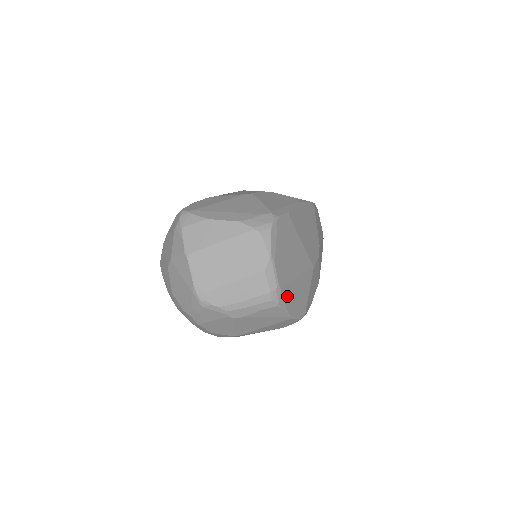
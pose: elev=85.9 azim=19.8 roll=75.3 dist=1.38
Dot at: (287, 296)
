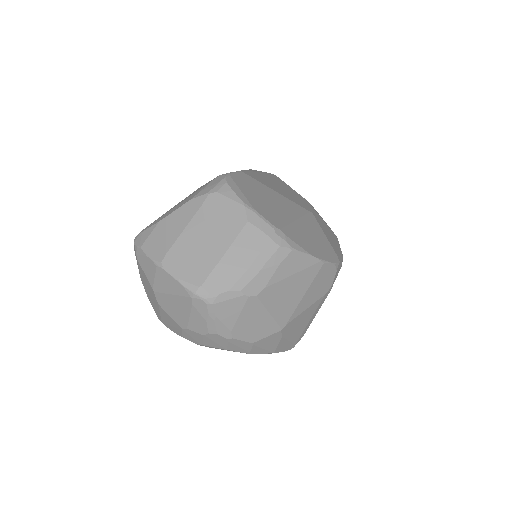
Dot at: (297, 239)
